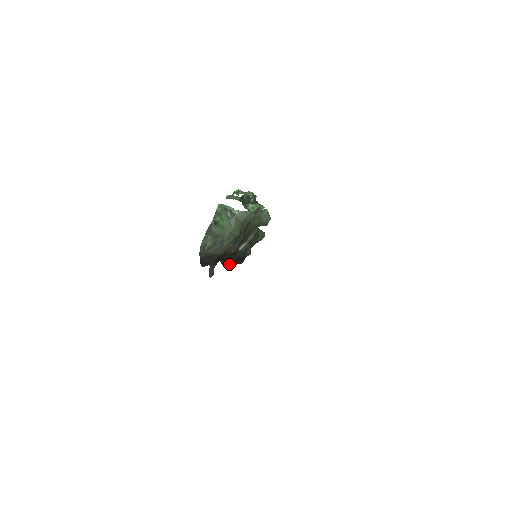
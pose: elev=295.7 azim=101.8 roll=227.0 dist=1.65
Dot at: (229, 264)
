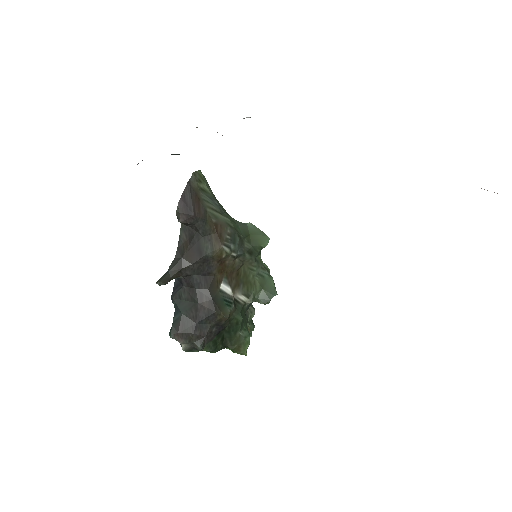
Dot at: (184, 324)
